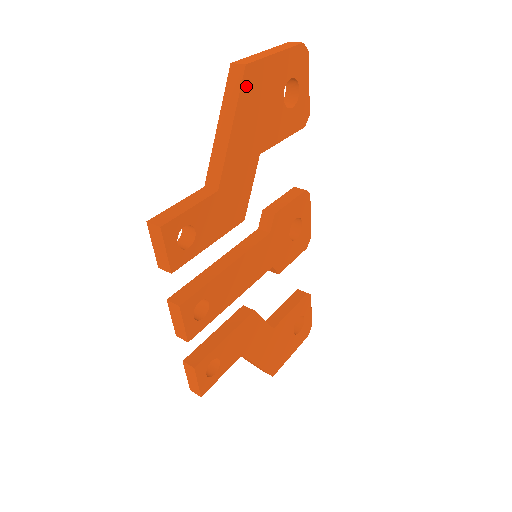
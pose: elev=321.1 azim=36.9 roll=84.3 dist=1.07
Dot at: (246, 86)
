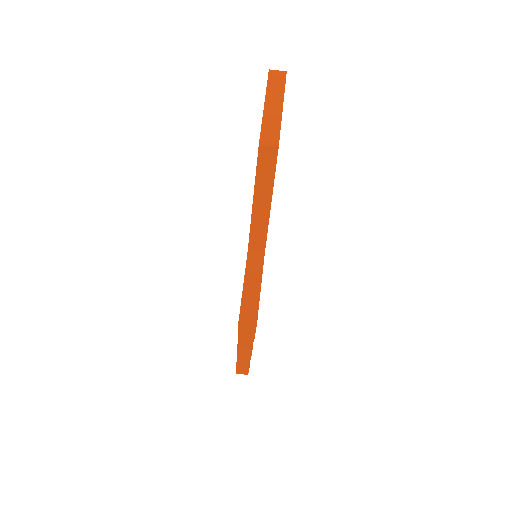
Dot at: (276, 162)
